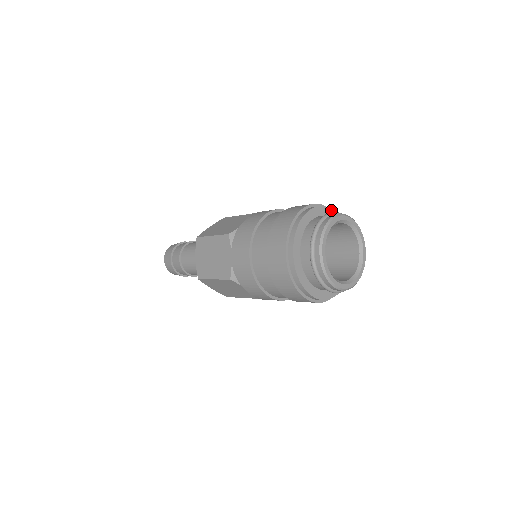
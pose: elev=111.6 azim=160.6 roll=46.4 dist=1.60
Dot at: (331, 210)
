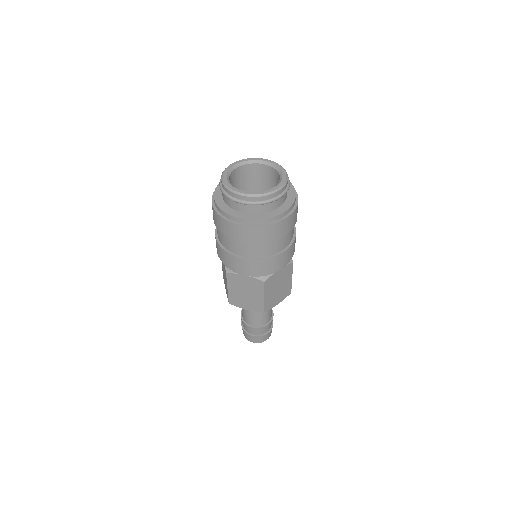
Dot at: (290, 183)
